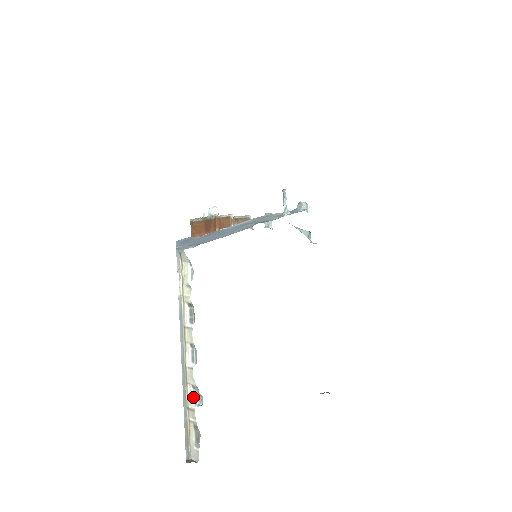
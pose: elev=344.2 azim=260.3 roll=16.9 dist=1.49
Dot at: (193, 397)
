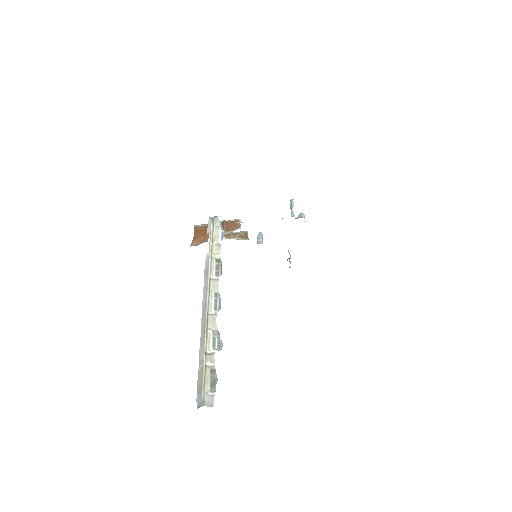
Dot at: (212, 342)
